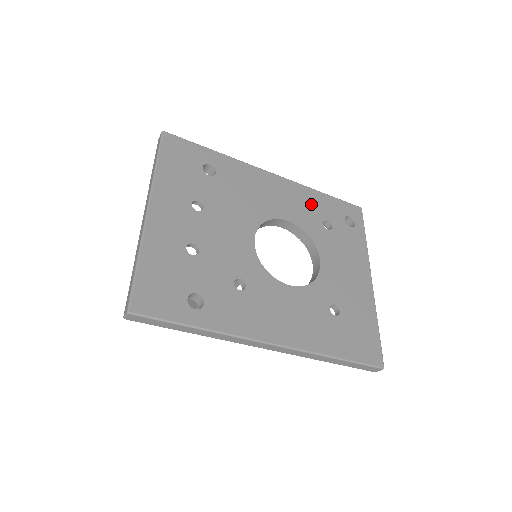
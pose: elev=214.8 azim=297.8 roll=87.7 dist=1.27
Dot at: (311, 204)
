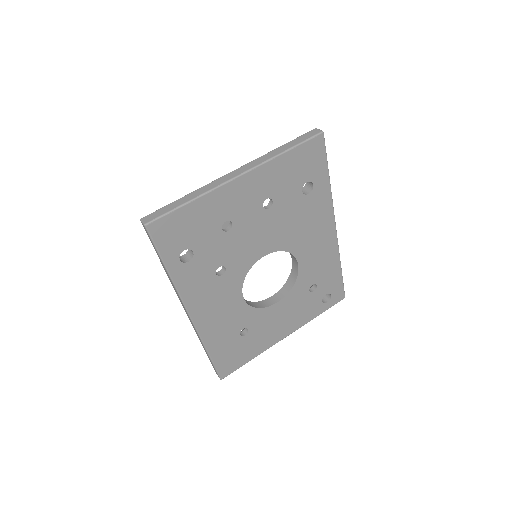
Dot at: (325, 268)
